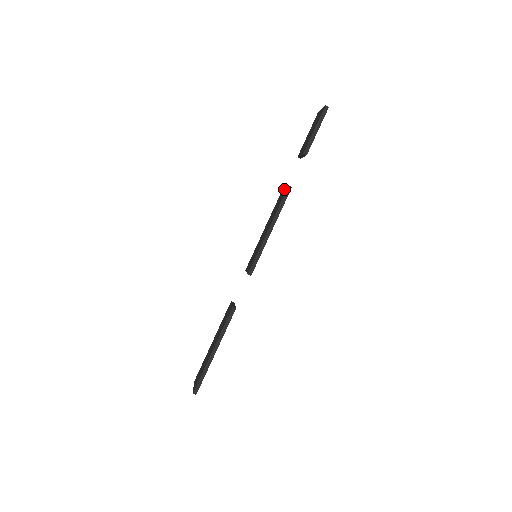
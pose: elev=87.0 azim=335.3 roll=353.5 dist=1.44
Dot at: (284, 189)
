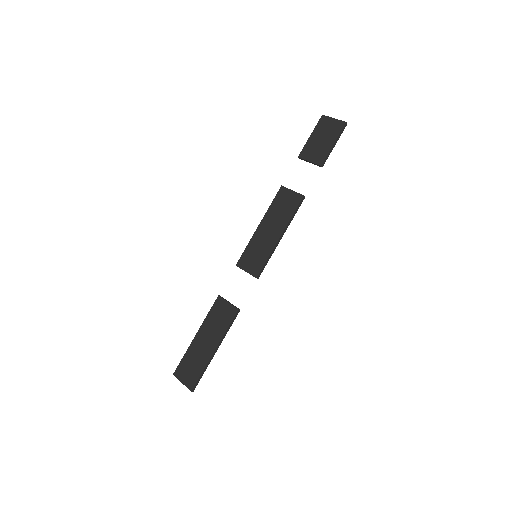
Dot at: (290, 193)
